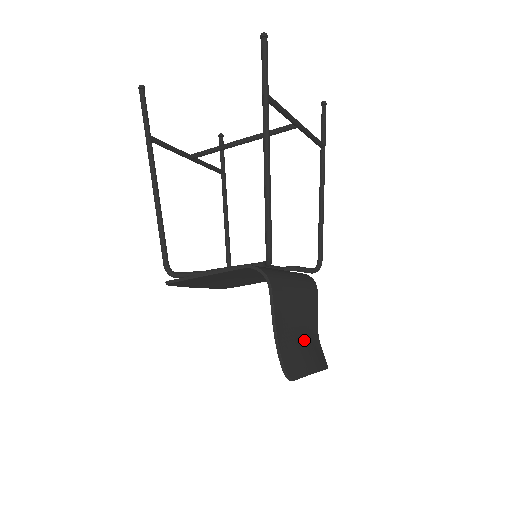
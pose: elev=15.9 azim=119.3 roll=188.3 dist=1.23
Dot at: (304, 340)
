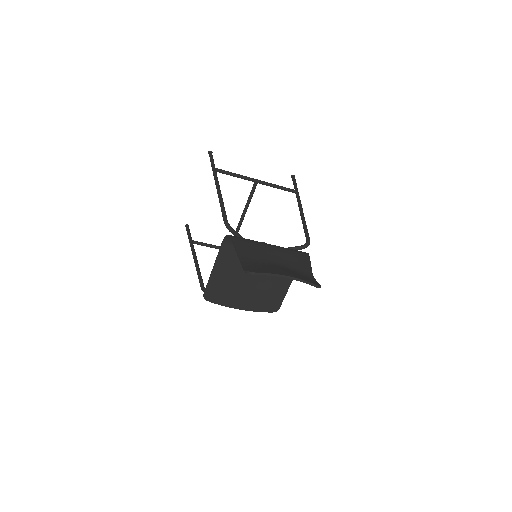
Dot at: (281, 268)
